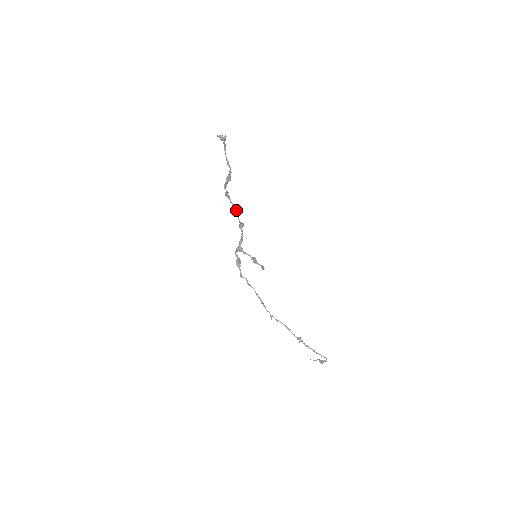
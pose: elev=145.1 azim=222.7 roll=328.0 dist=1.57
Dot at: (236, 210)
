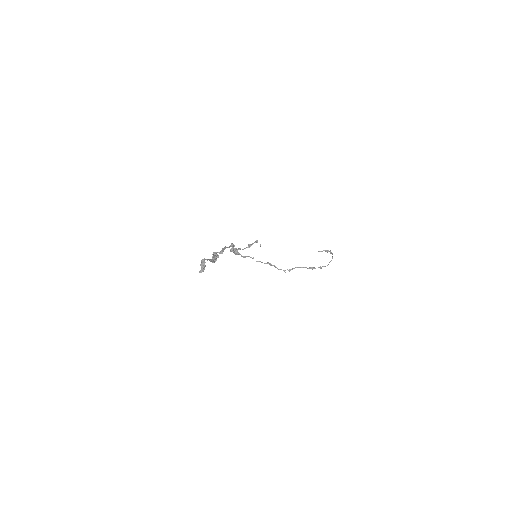
Dot at: (224, 249)
